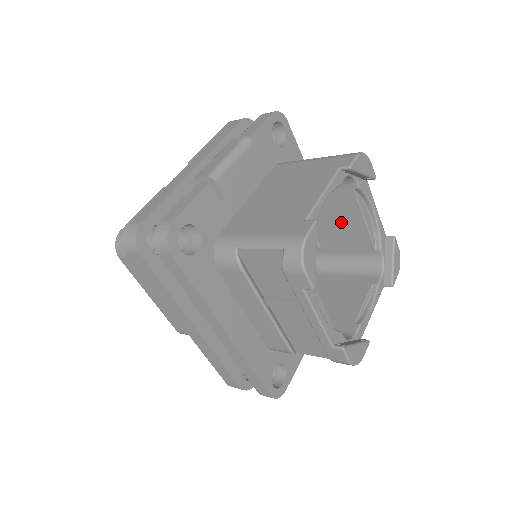
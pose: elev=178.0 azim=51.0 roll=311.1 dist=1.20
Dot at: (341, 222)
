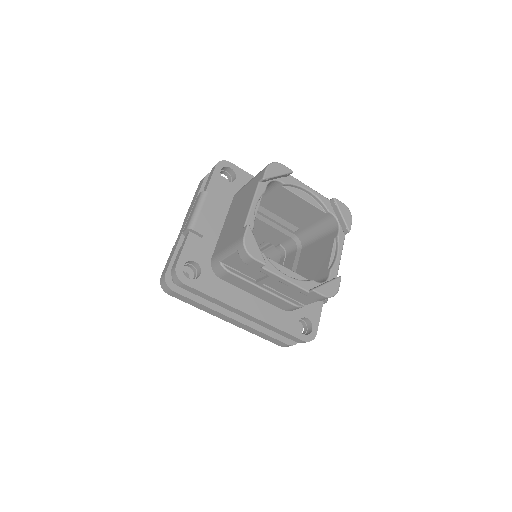
Dot at: (294, 208)
